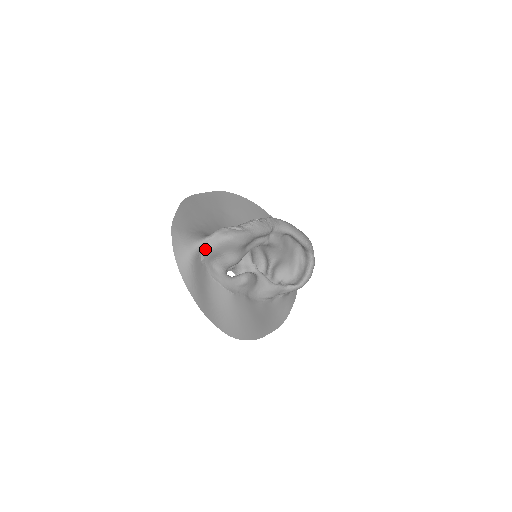
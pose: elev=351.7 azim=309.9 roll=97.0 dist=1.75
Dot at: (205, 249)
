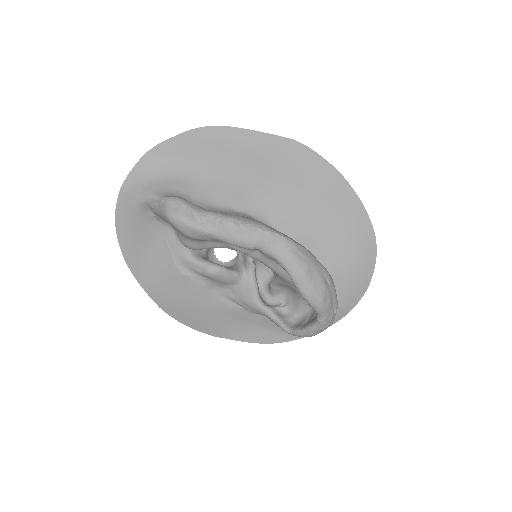
Dot at: (154, 207)
